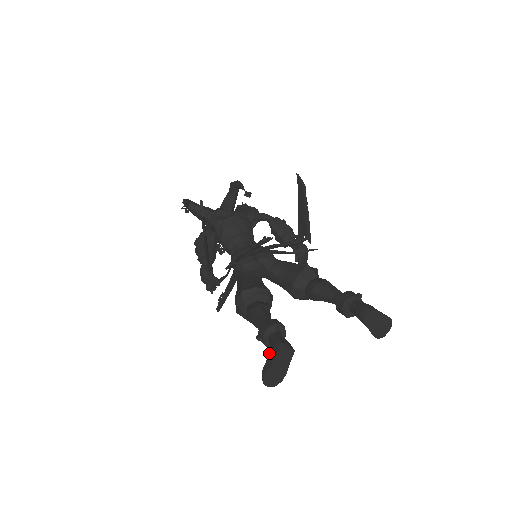
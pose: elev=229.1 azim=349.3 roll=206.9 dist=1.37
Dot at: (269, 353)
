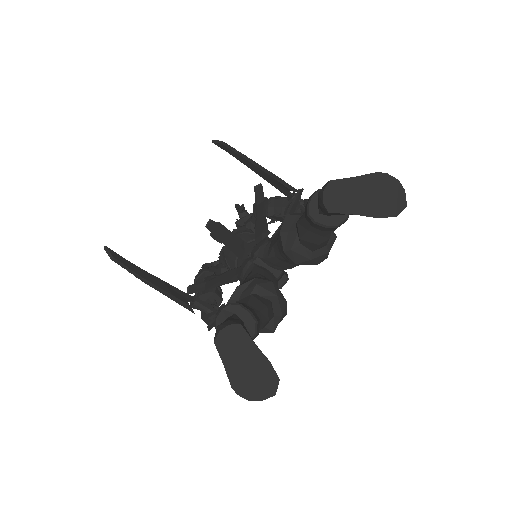
Dot at: occluded
